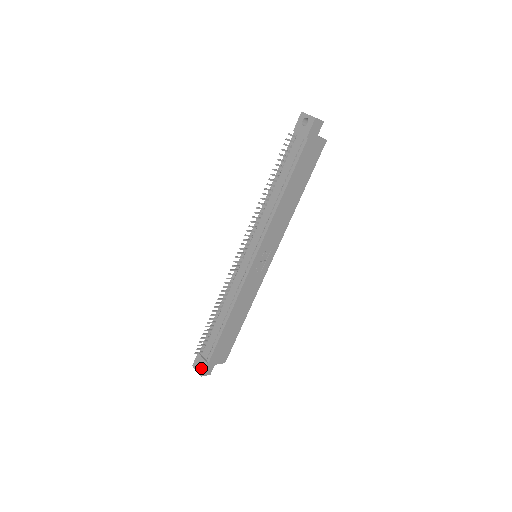
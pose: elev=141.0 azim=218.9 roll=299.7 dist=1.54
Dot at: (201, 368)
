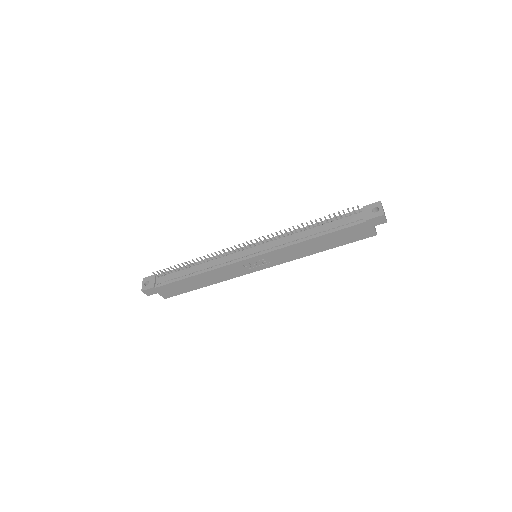
Dot at: (147, 286)
